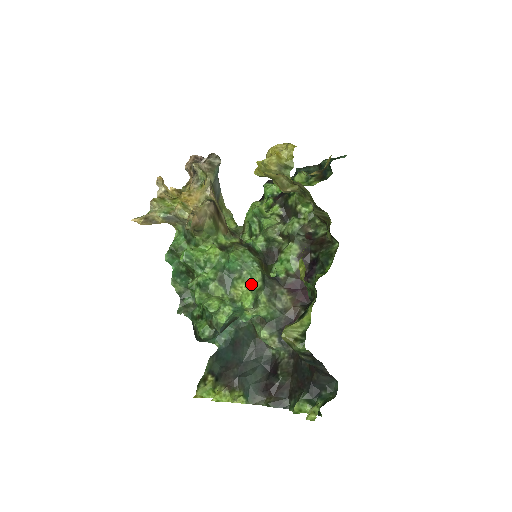
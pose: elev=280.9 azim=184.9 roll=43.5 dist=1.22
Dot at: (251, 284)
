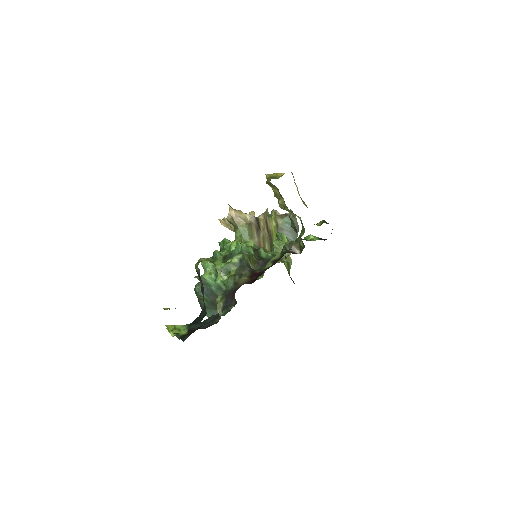
Dot at: occluded
